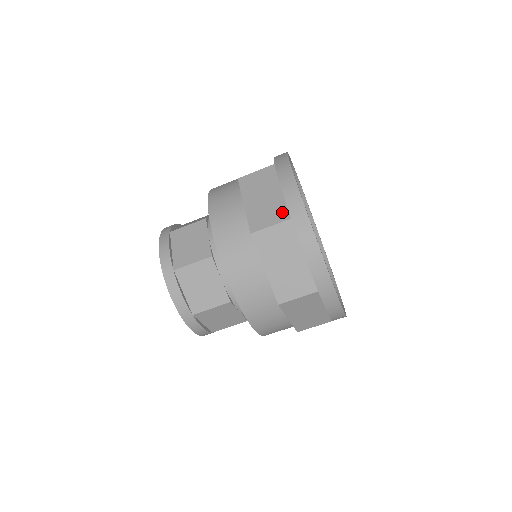
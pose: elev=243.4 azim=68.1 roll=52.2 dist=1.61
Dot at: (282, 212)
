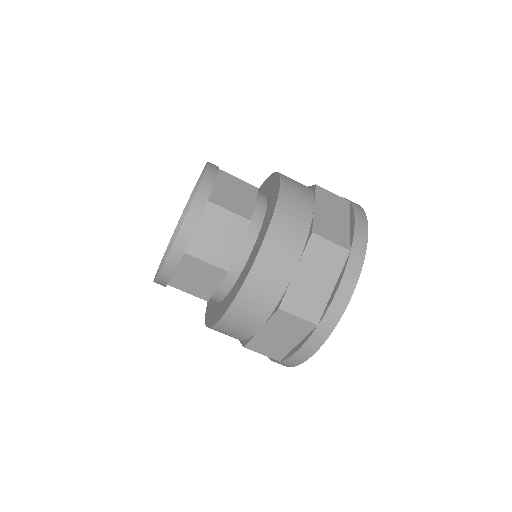
Dot at: occluded
